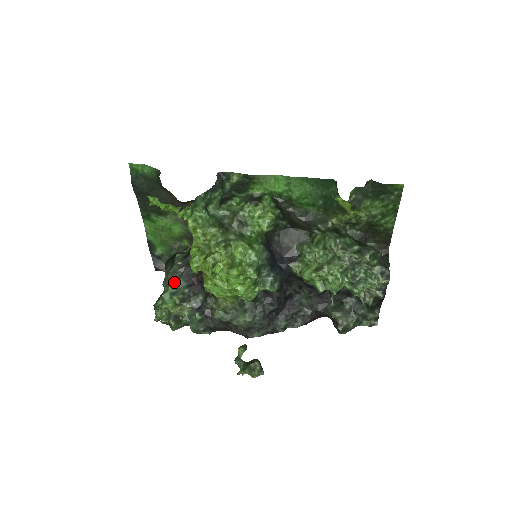
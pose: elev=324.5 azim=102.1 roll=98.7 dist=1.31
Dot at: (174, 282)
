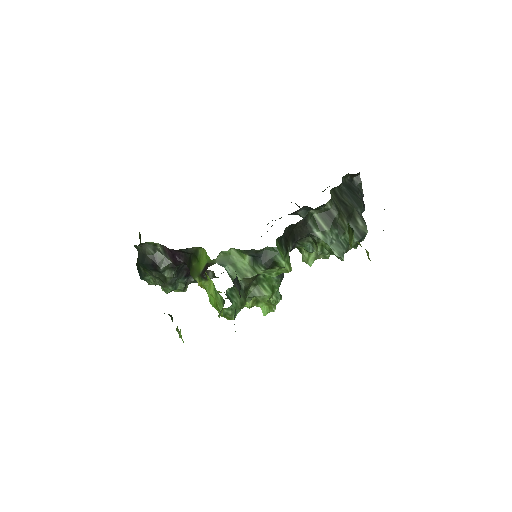
Dot at: (171, 283)
